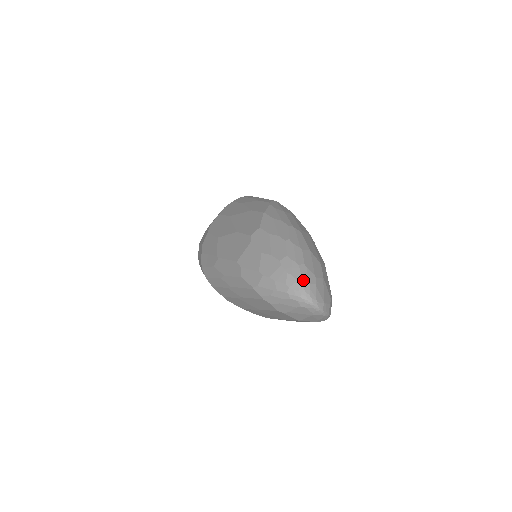
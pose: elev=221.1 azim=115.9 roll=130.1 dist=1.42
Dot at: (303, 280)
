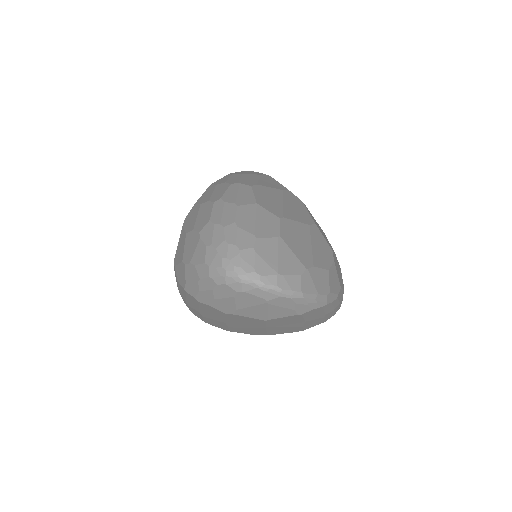
Dot at: (228, 247)
